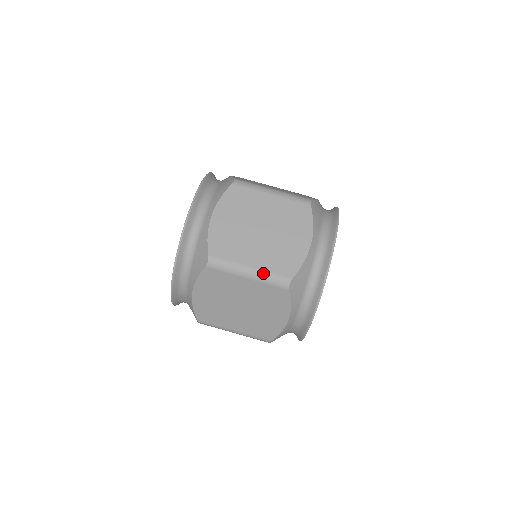
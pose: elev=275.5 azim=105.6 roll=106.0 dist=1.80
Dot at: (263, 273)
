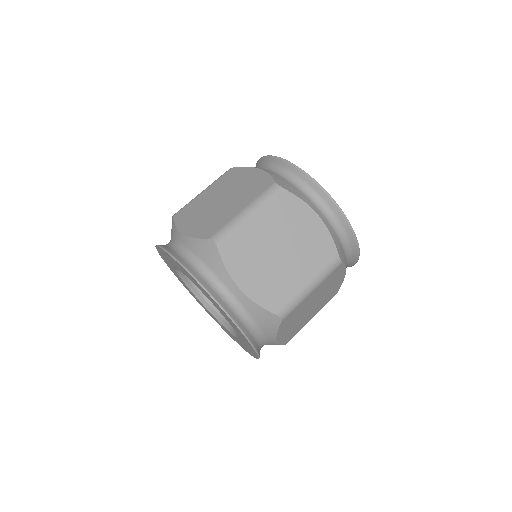
Dot at: (319, 276)
